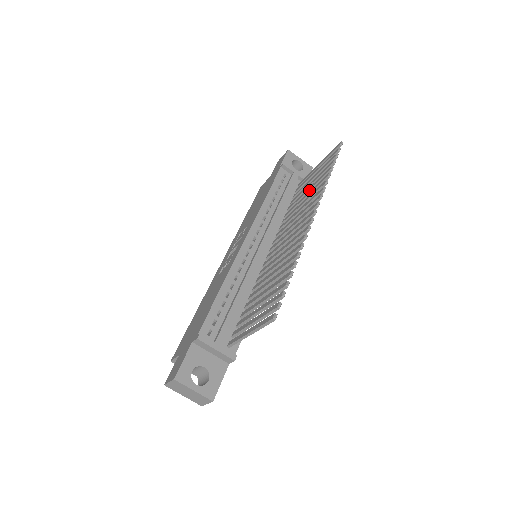
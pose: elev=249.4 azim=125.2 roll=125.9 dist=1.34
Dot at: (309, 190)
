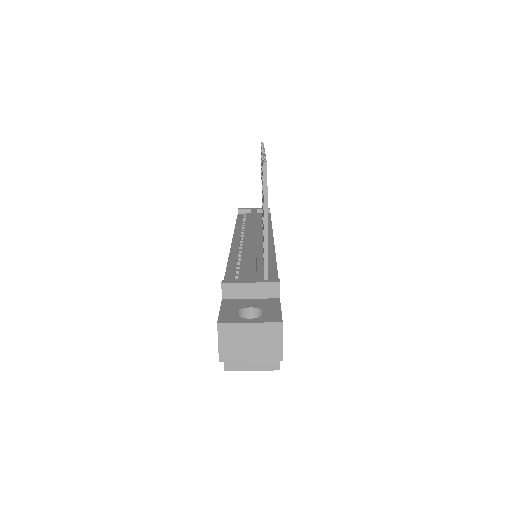
Dot at: occluded
